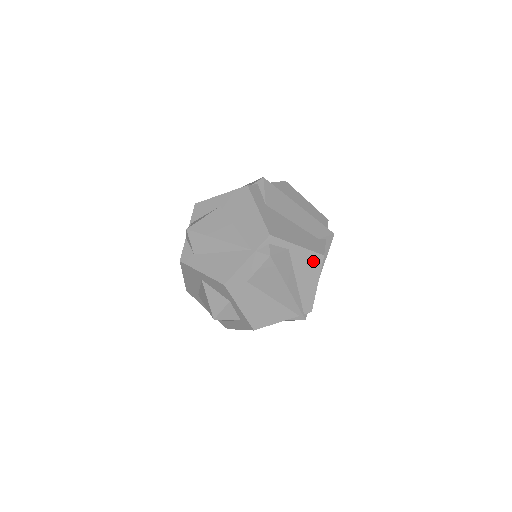
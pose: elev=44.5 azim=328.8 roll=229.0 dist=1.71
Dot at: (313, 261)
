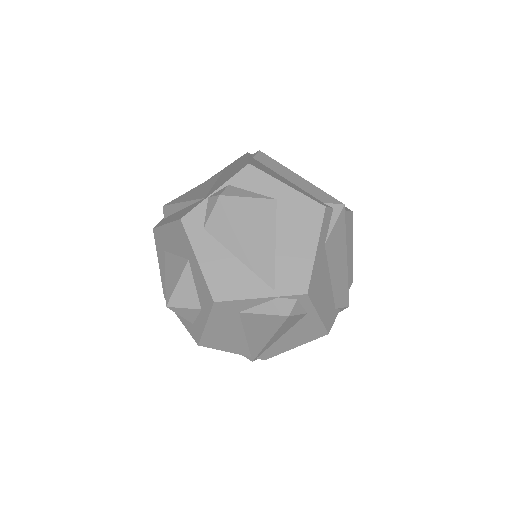
Dot at: (315, 332)
